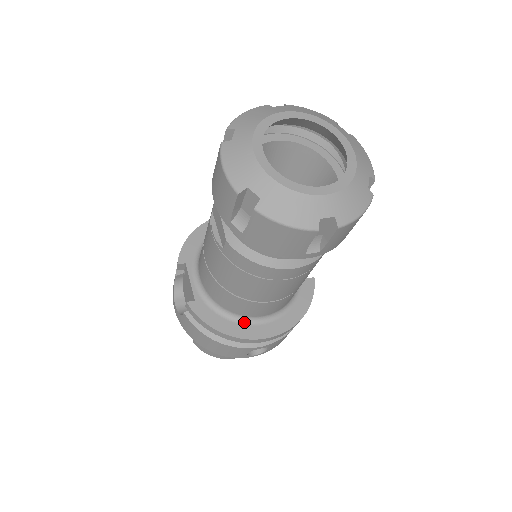
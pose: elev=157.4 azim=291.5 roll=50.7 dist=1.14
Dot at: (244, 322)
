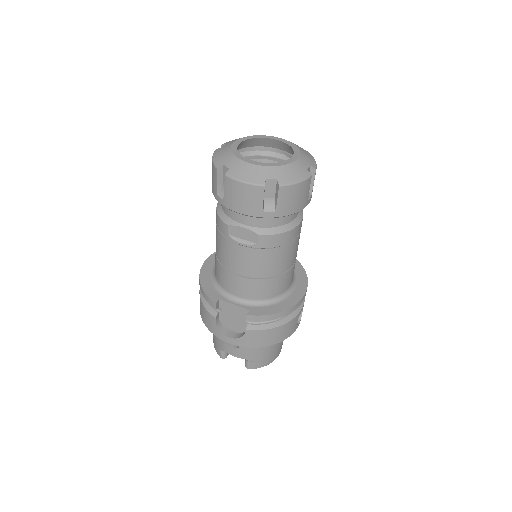
Dot at: (285, 297)
